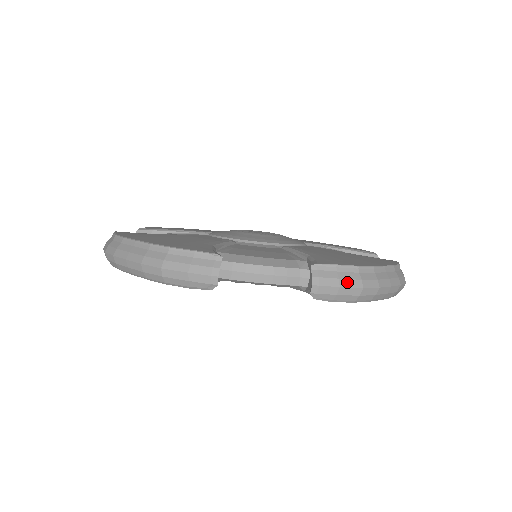
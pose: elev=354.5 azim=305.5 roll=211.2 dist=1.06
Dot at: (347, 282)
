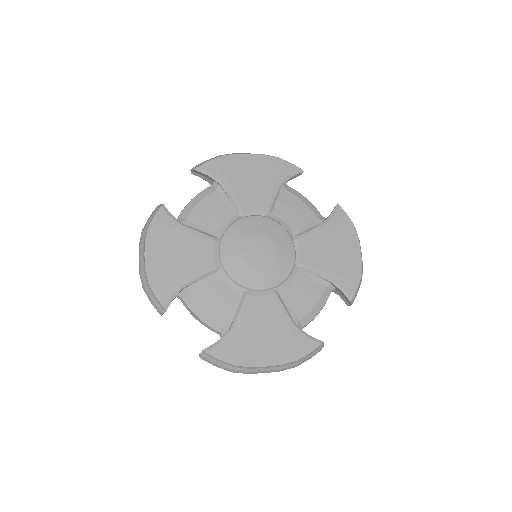
Dot at: occluded
